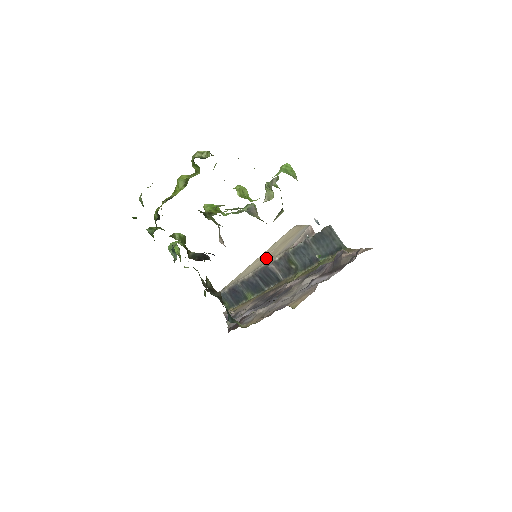
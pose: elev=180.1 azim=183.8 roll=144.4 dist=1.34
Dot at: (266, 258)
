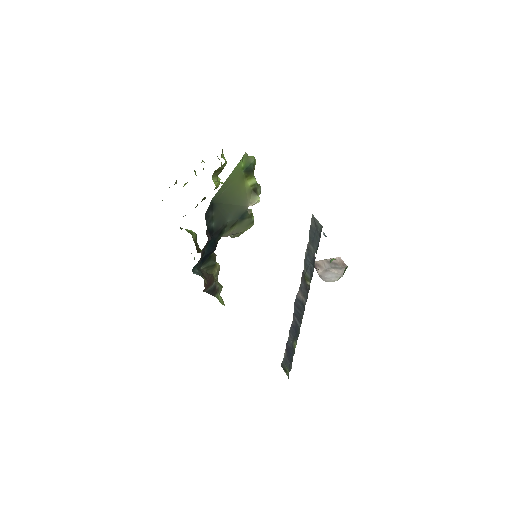
Dot at: occluded
